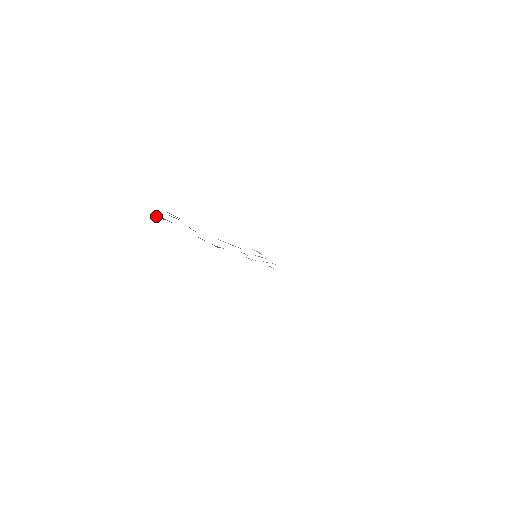
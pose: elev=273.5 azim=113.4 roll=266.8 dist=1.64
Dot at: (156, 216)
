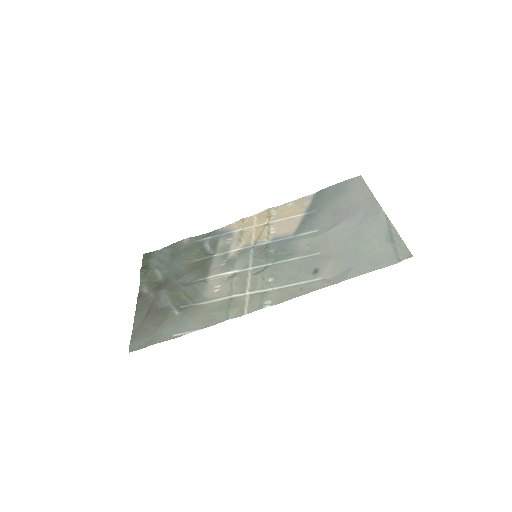
Dot at: (141, 277)
